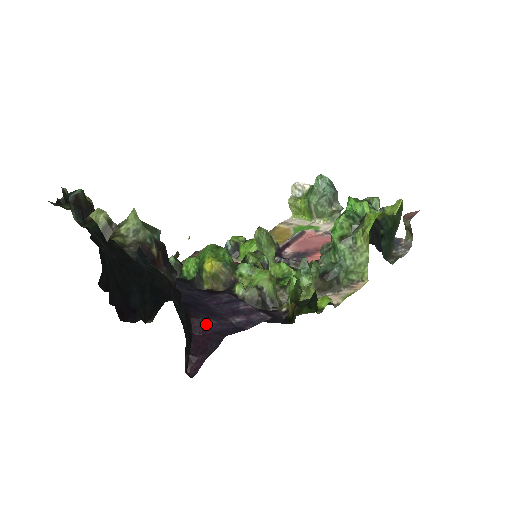
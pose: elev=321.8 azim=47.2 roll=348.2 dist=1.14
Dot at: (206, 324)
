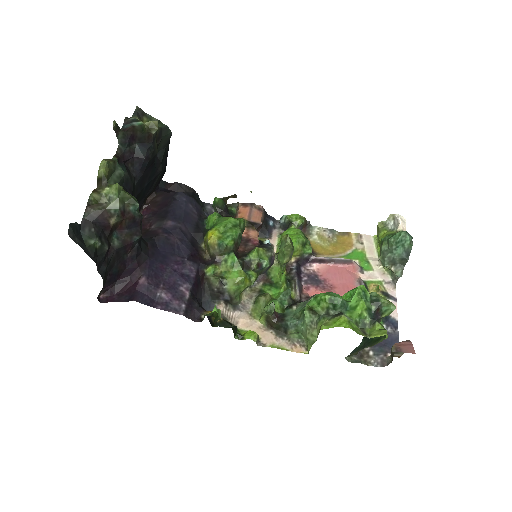
Dot at: (140, 280)
